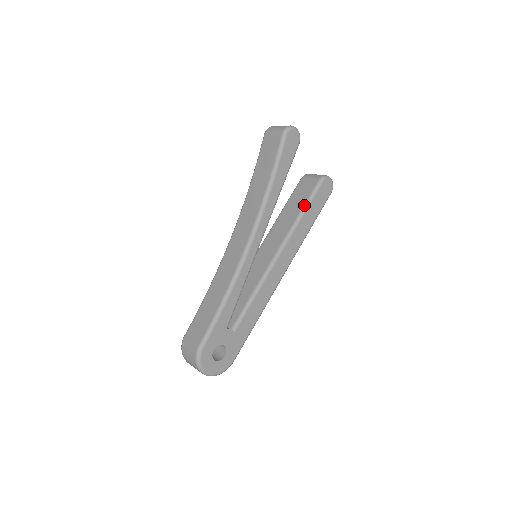
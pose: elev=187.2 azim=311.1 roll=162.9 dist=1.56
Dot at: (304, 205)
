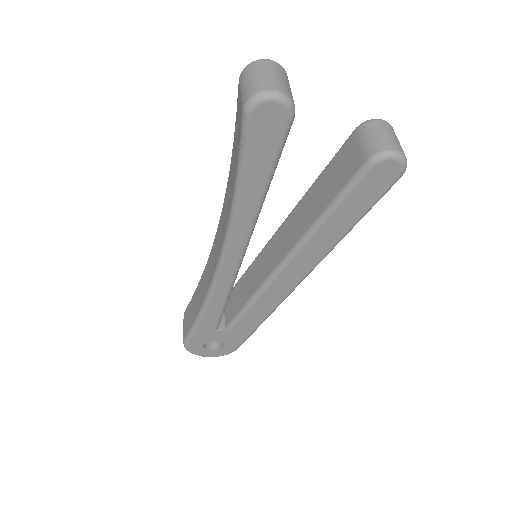
Dot at: (329, 204)
